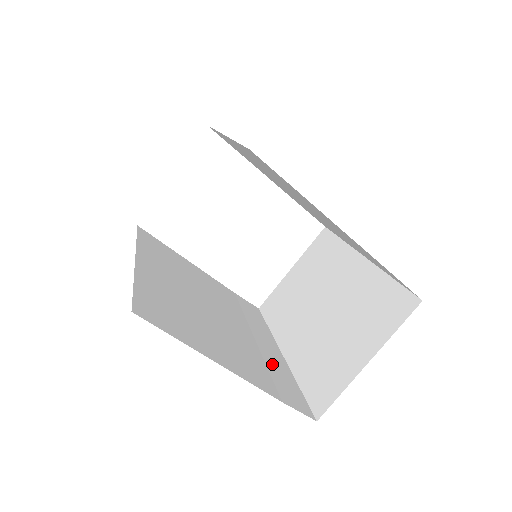
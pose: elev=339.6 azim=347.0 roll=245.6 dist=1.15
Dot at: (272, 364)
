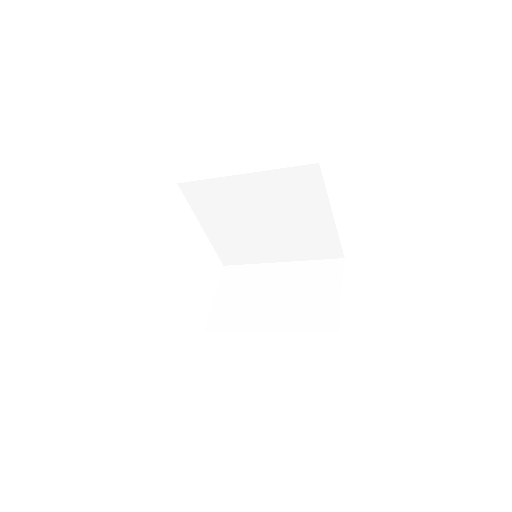
Dot at: occluded
